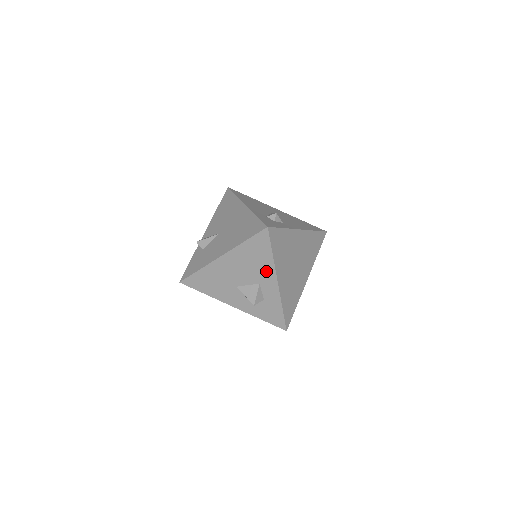
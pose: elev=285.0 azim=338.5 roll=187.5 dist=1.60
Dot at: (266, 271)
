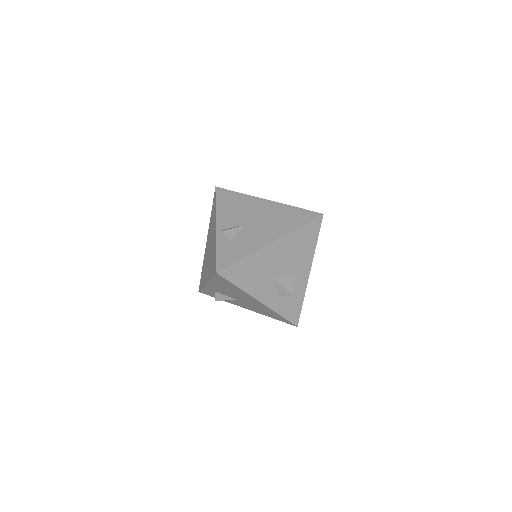
Dot at: (305, 260)
